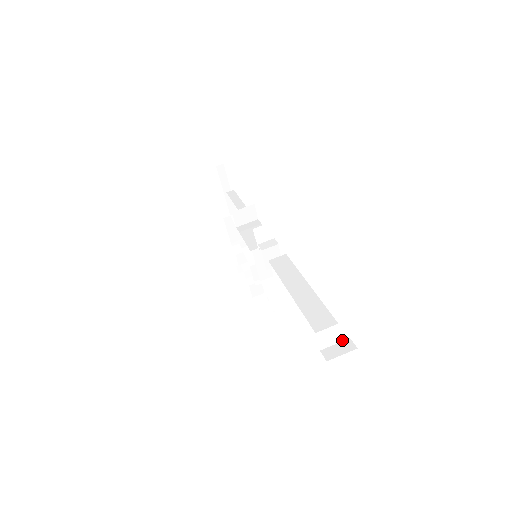
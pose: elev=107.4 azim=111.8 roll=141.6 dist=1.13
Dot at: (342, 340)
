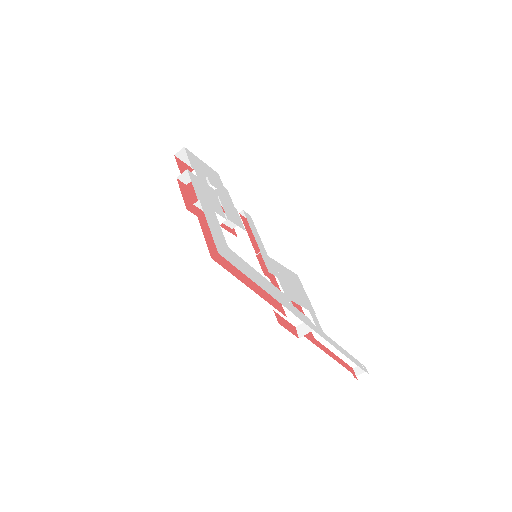
Dot at: occluded
